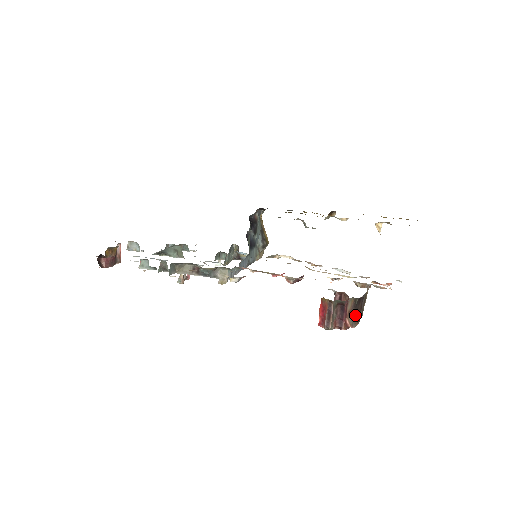
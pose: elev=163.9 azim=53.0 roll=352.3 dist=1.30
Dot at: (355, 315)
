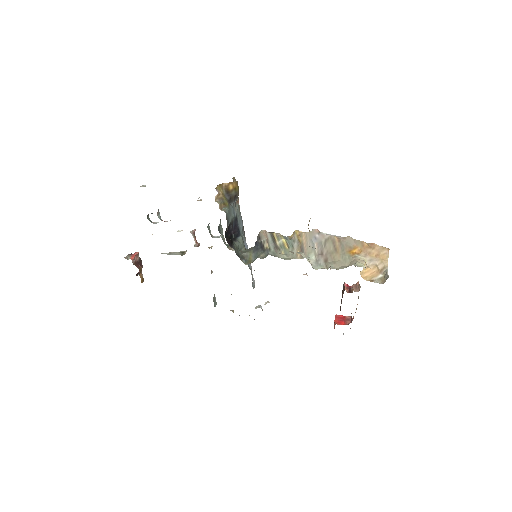
Dot at: occluded
